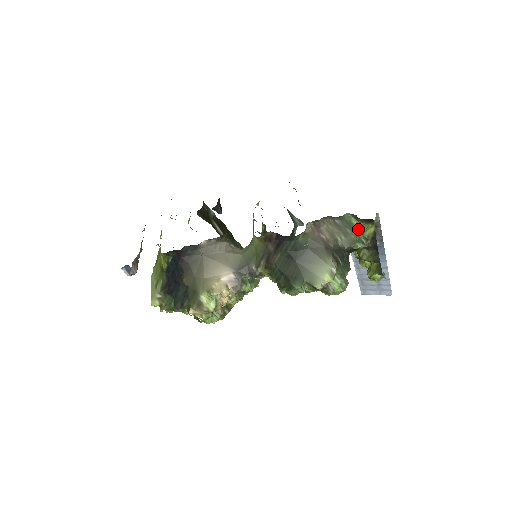
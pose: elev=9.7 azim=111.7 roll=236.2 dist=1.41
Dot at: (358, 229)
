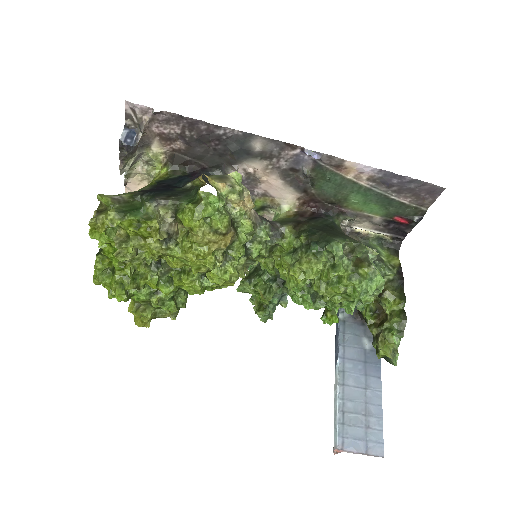
Dot at: (384, 256)
